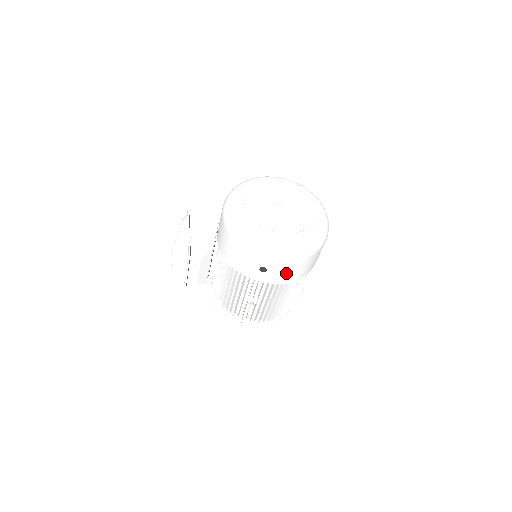
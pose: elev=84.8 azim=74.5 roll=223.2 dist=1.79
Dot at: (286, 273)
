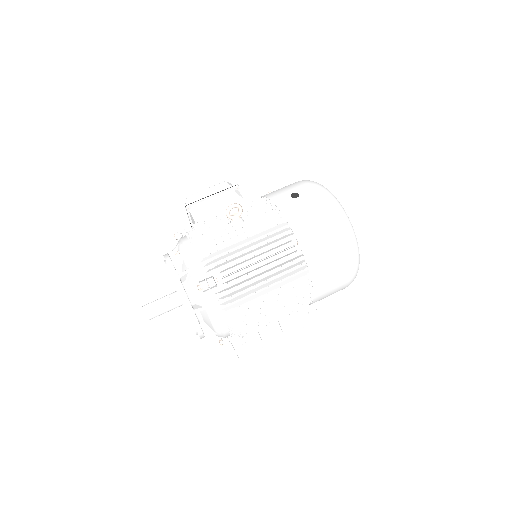
Dot at: (306, 215)
